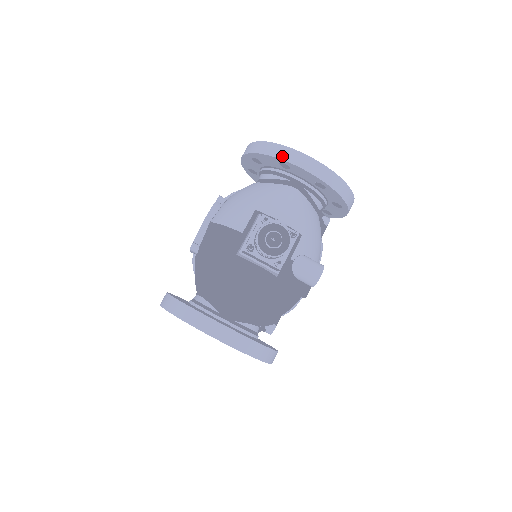
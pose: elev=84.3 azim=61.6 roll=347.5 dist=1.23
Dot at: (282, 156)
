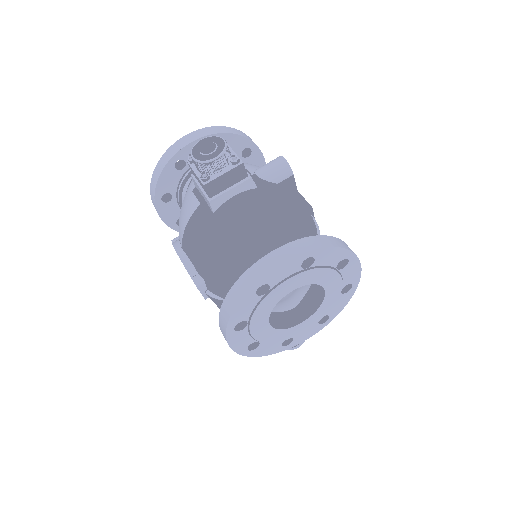
Dot at: (168, 158)
